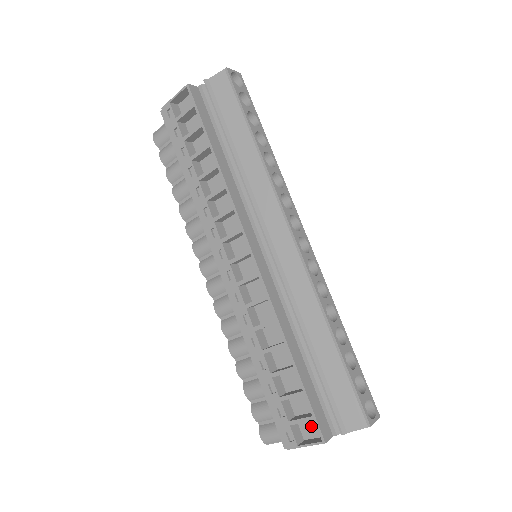
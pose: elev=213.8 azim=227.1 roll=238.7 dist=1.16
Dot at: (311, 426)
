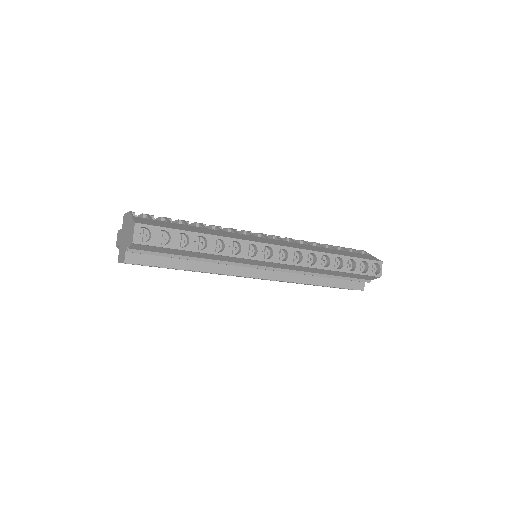
Dot at: occluded
